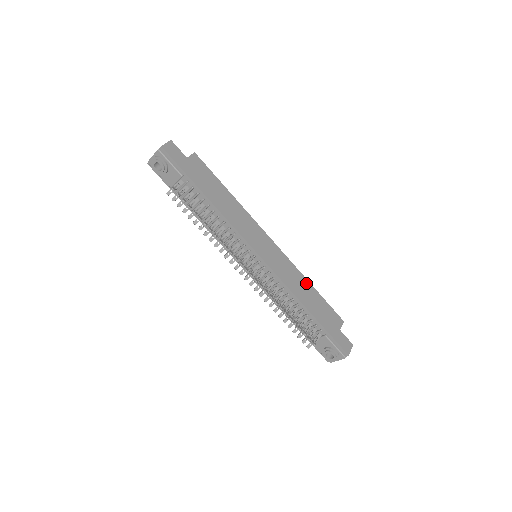
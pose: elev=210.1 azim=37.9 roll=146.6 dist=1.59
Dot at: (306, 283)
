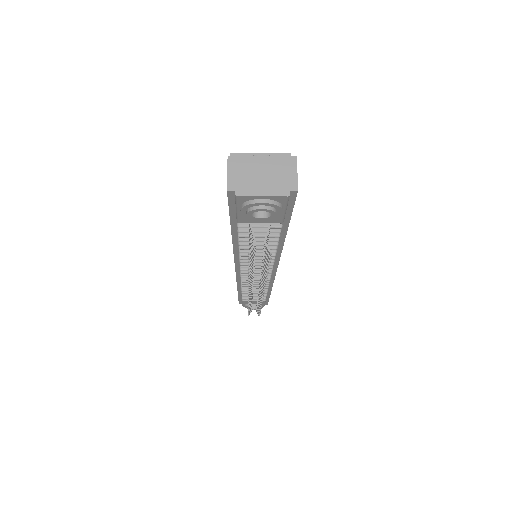
Dot at: occluded
